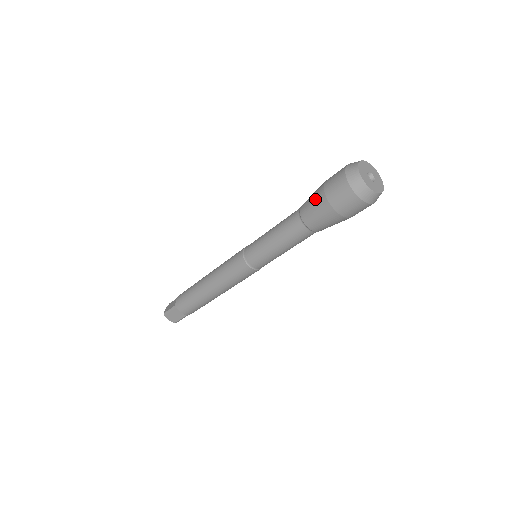
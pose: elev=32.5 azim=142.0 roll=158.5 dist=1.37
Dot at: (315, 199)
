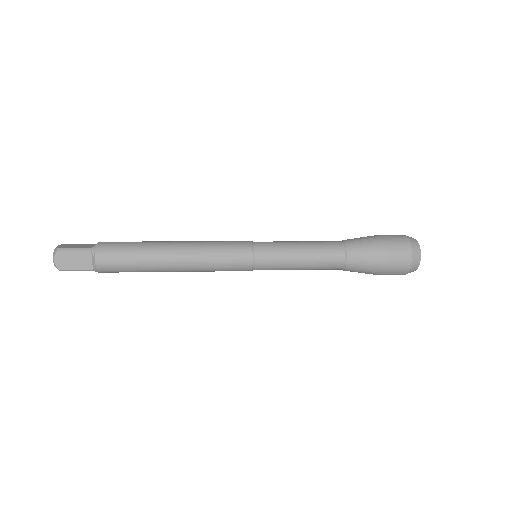
Dot at: (370, 241)
